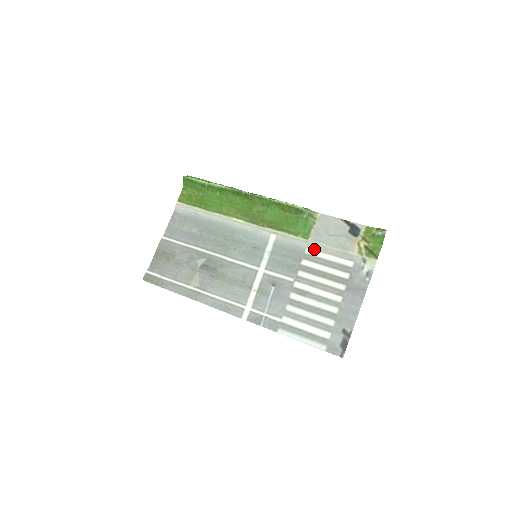
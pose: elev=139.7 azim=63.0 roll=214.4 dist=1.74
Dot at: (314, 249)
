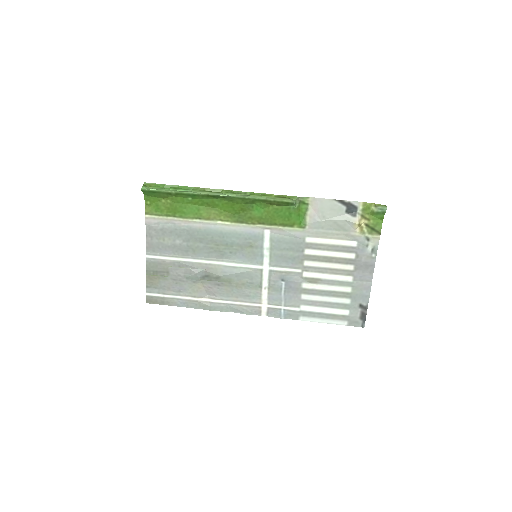
Dot at: (314, 237)
